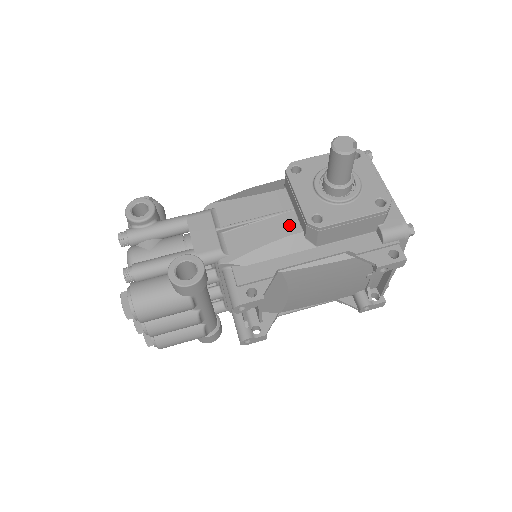
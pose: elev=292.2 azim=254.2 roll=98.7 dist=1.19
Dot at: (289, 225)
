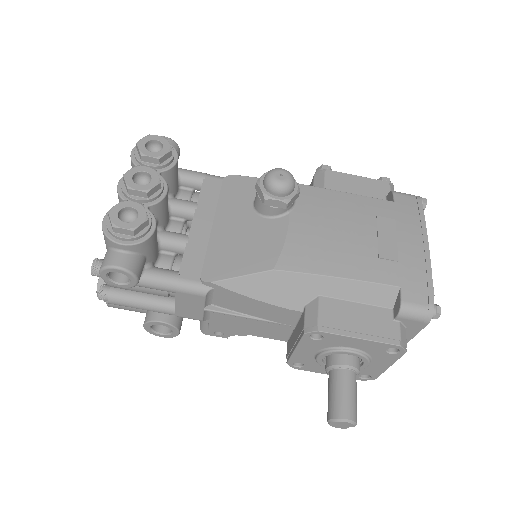
Dot at: (279, 333)
